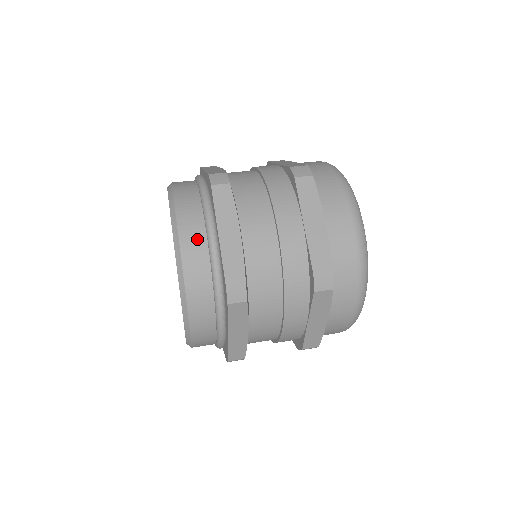
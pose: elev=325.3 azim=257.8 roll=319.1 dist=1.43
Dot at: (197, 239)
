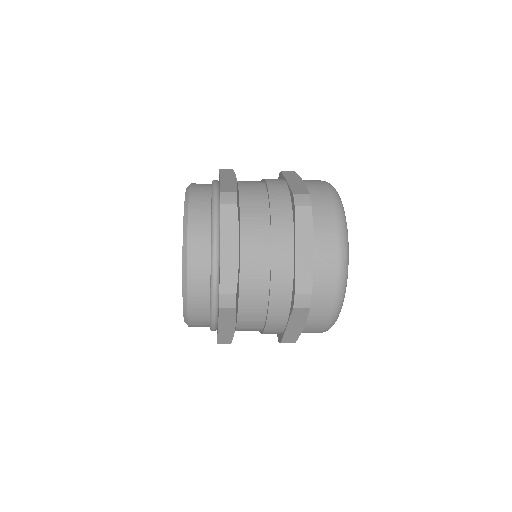
Dot at: (202, 249)
